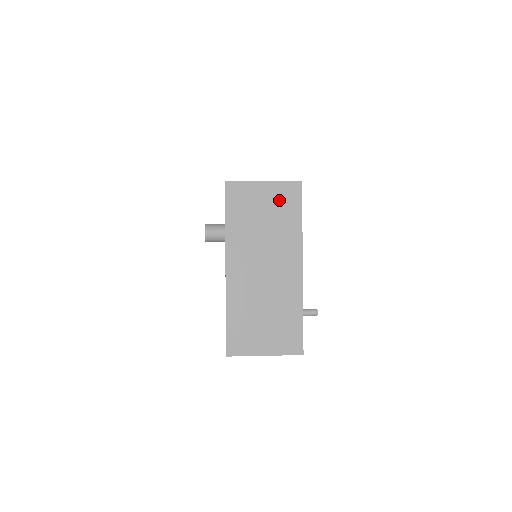
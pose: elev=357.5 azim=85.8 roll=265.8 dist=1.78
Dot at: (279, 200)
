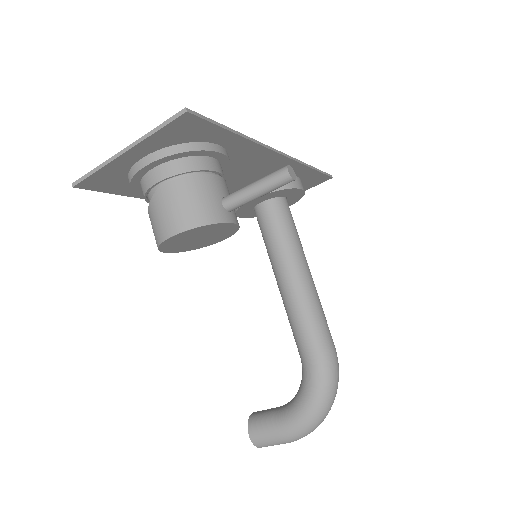
Dot at: occluded
